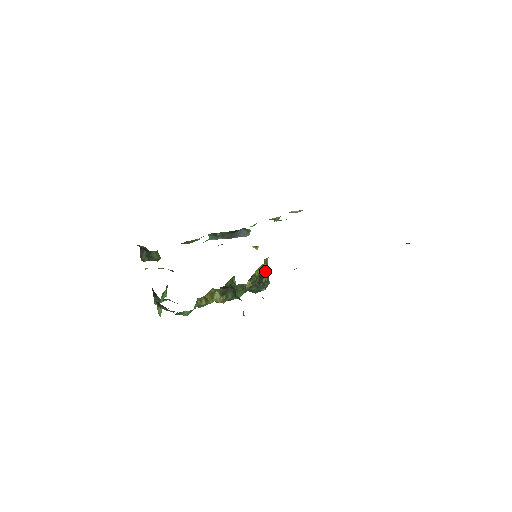
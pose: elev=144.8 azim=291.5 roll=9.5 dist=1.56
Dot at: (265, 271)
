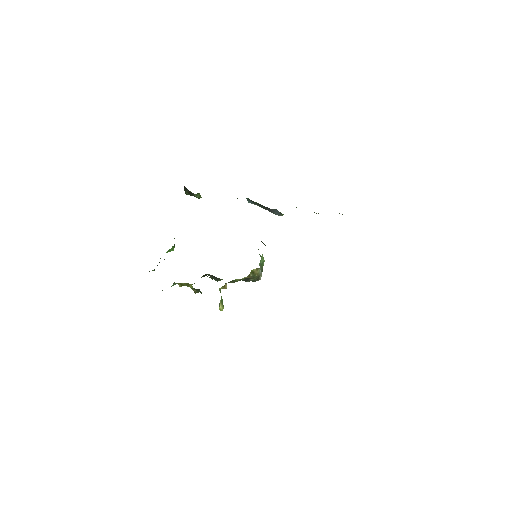
Dot at: (251, 277)
